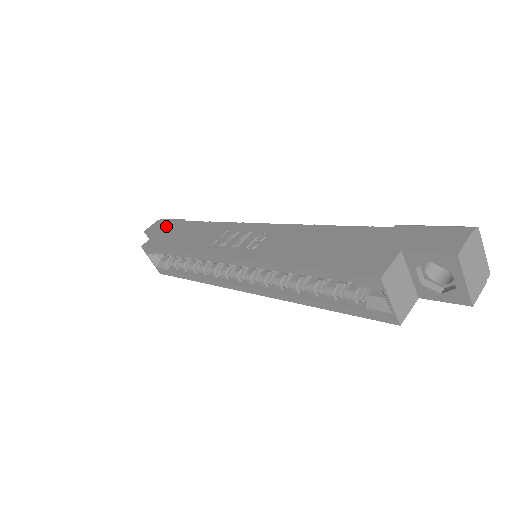
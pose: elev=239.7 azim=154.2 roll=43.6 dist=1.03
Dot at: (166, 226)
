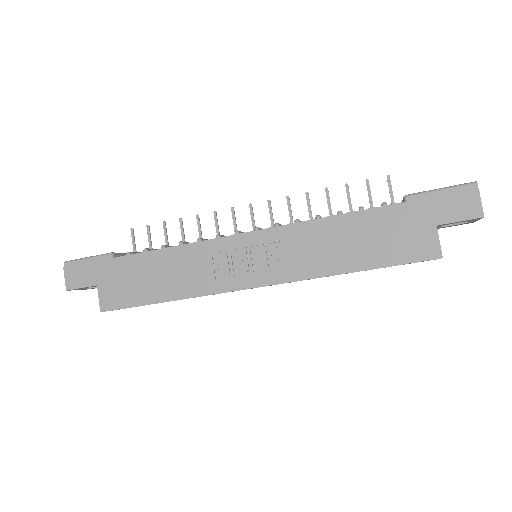
Dot at: (97, 273)
